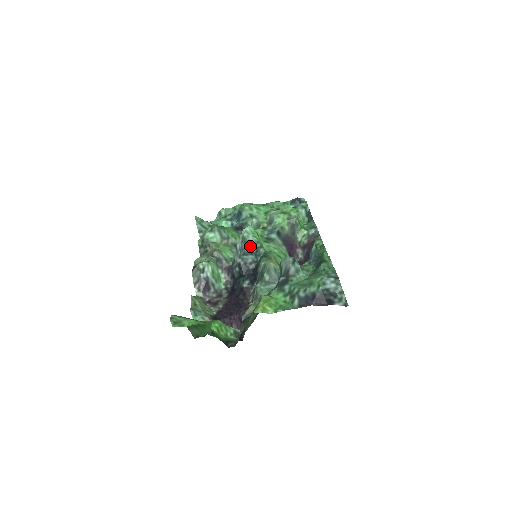
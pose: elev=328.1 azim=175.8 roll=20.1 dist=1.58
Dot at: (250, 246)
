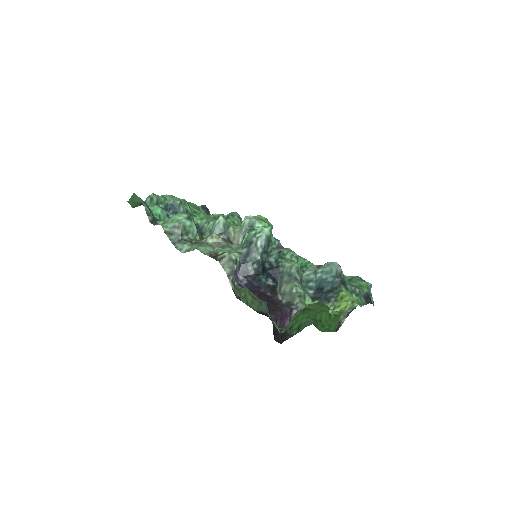
Dot at: (269, 245)
